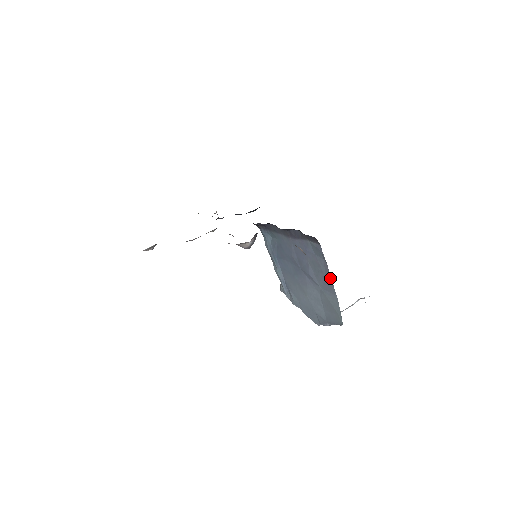
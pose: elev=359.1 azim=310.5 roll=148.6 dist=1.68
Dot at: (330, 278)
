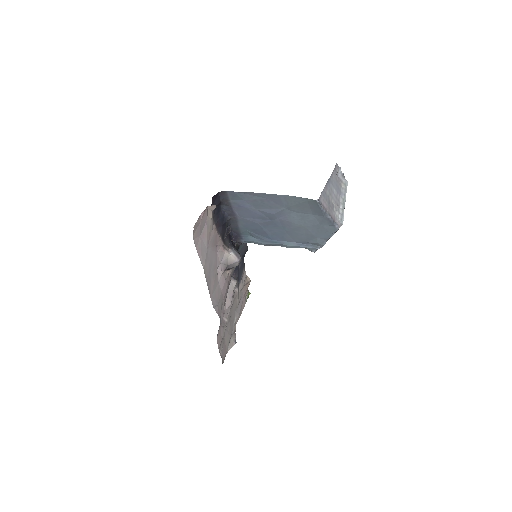
Dot at: (264, 195)
